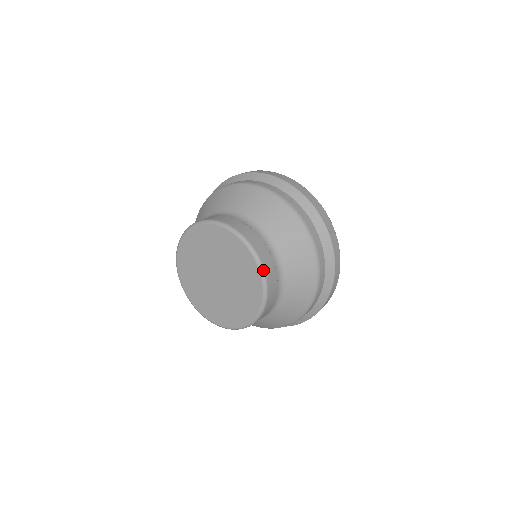
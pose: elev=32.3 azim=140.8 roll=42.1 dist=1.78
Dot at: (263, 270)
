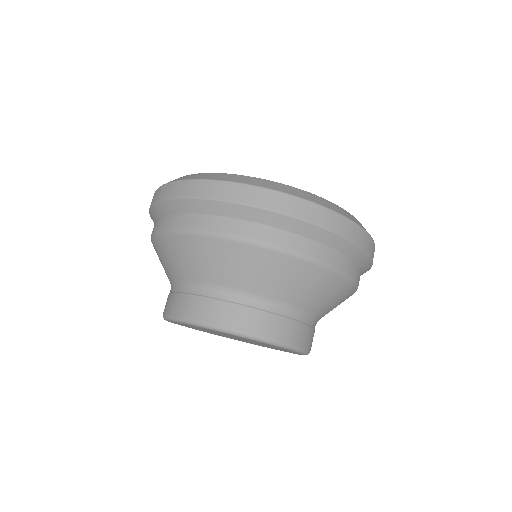
Dot at: occluded
